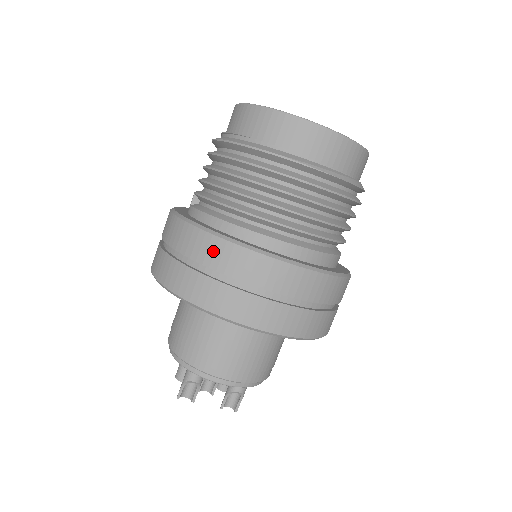
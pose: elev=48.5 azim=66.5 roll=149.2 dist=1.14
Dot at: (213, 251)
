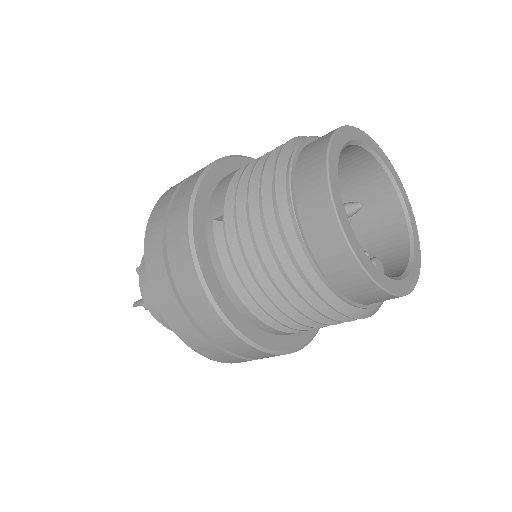
Dot at: (213, 324)
